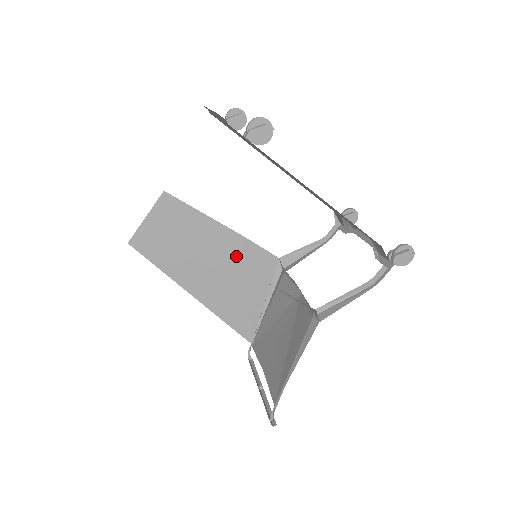
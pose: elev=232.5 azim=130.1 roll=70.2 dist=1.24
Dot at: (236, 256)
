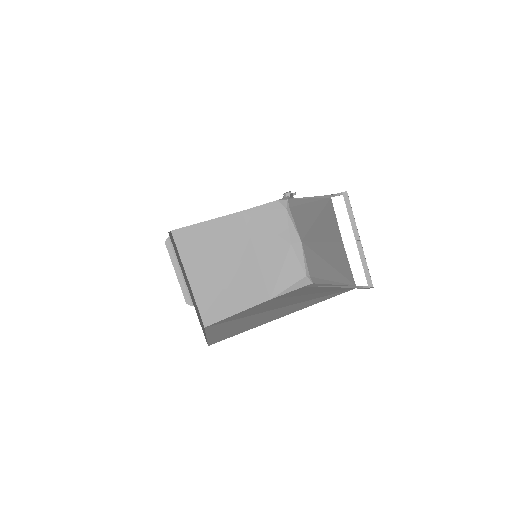
Dot at: (279, 301)
